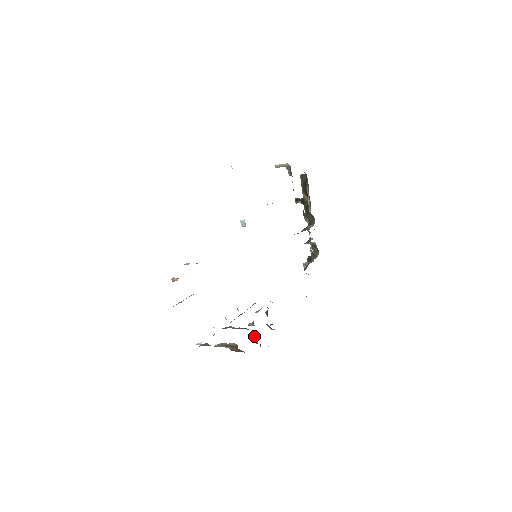
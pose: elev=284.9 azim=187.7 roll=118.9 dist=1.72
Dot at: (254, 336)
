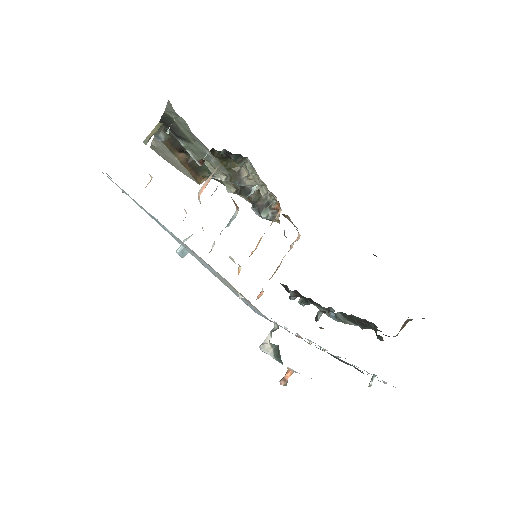
Dot at: (341, 317)
